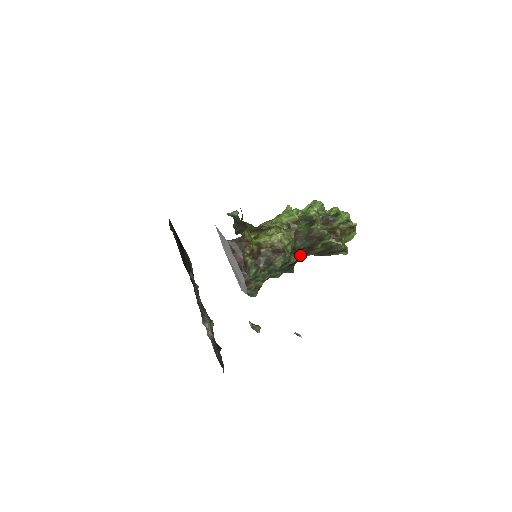
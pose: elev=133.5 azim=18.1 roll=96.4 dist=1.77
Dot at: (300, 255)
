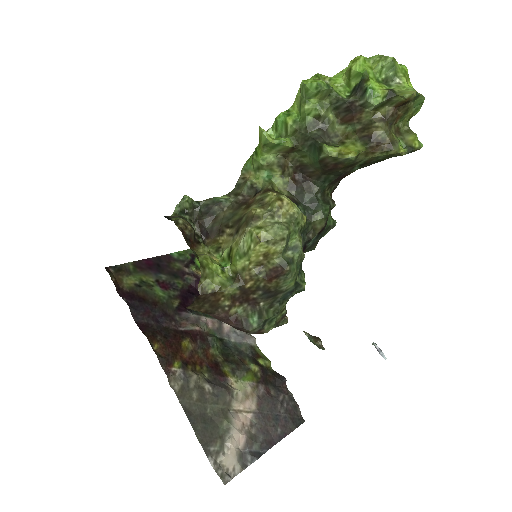
Dot at: (334, 185)
